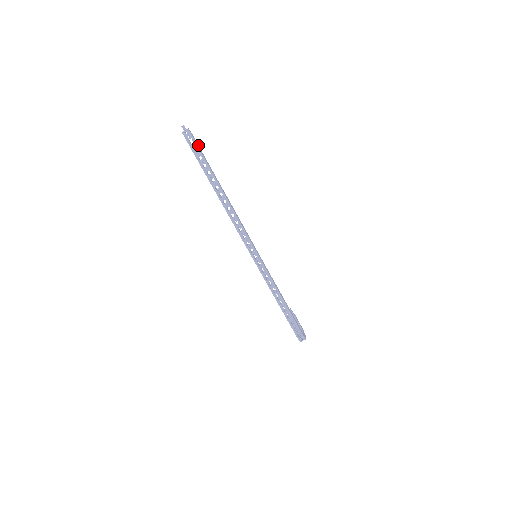
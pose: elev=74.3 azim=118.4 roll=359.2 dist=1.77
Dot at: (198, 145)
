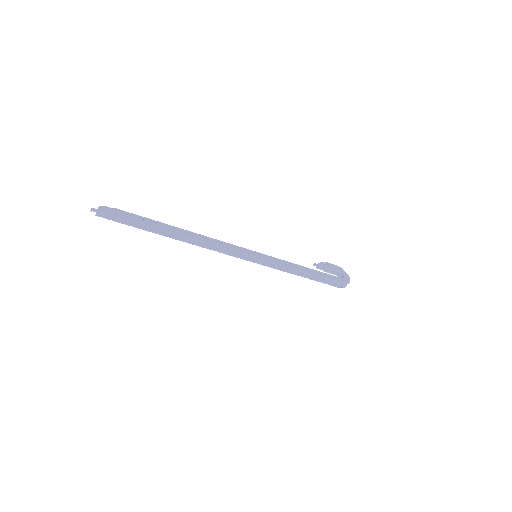
Dot at: (121, 210)
